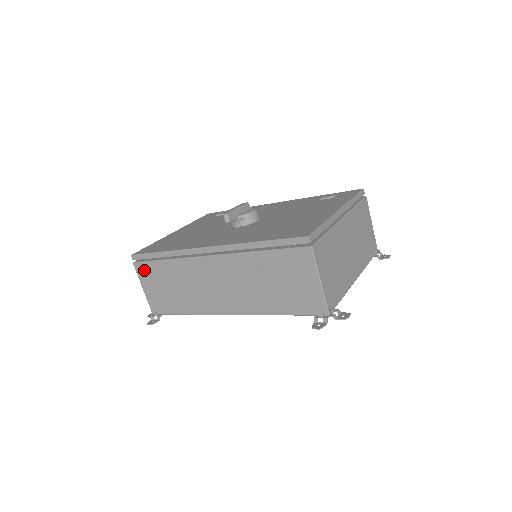
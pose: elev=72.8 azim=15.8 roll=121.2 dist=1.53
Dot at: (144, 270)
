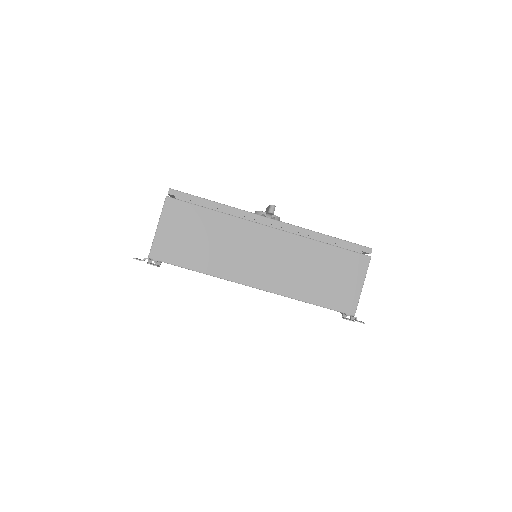
Dot at: (177, 209)
